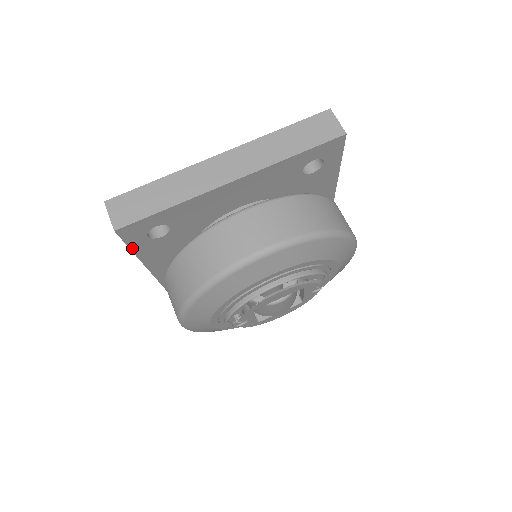
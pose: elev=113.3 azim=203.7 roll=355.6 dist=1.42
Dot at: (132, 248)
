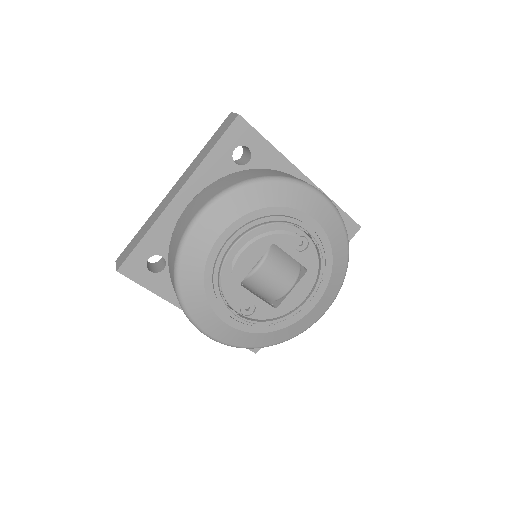
Dot at: (148, 288)
